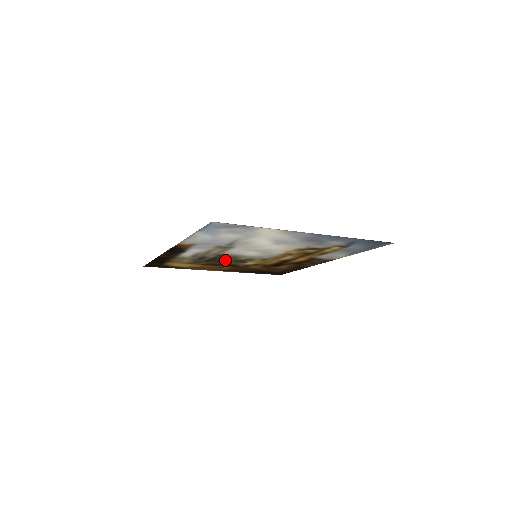
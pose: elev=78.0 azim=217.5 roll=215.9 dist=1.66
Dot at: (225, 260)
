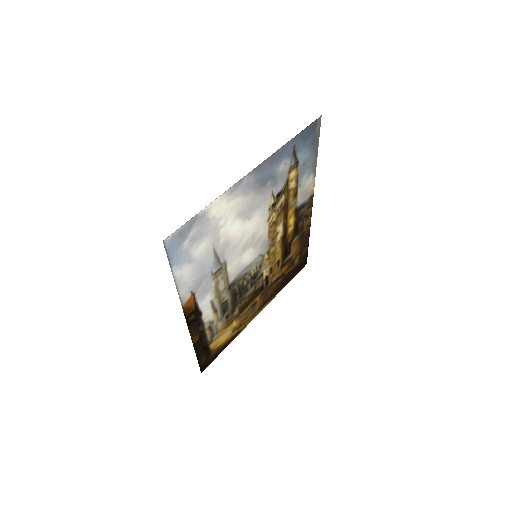
Dot at: (244, 290)
